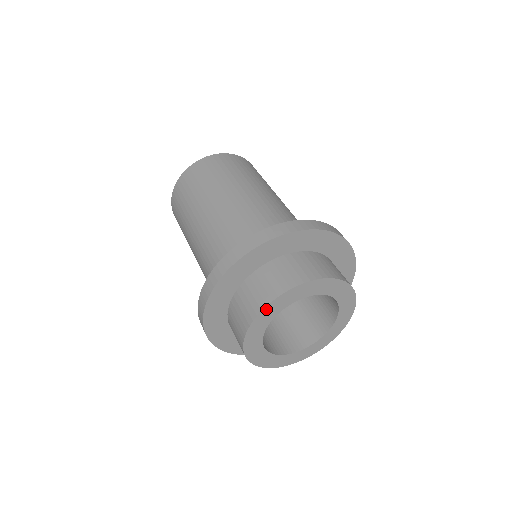
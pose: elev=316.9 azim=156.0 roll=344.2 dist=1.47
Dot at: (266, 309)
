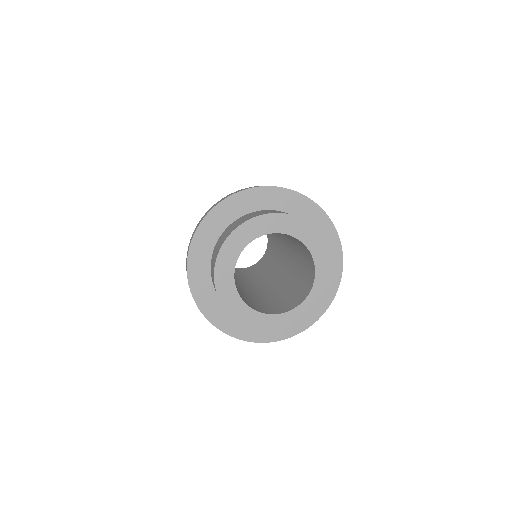
Dot at: (275, 216)
